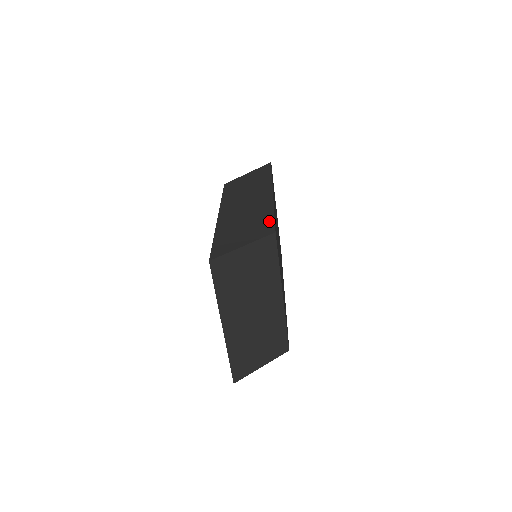
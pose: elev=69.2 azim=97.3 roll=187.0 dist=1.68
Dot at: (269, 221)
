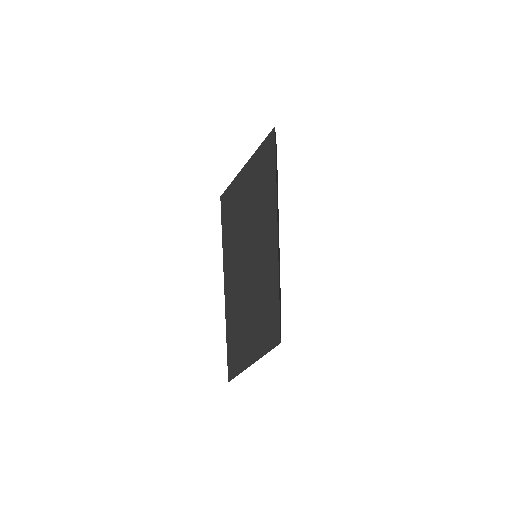
Dot at: (275, 319)
